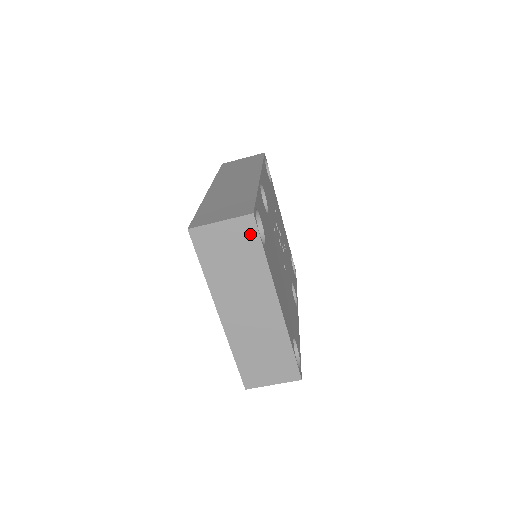
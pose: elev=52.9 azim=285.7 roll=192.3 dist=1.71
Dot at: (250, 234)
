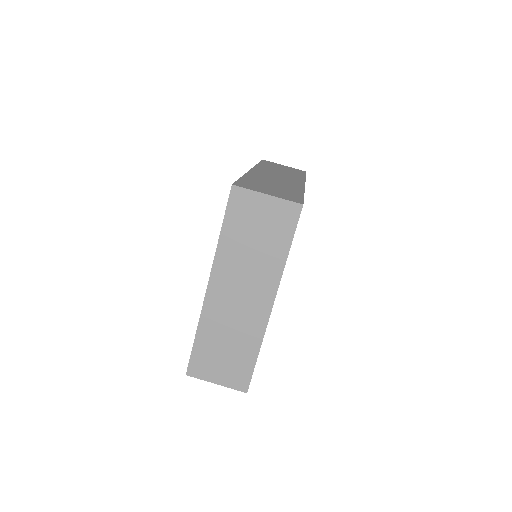
Dot at: (288, 223)
